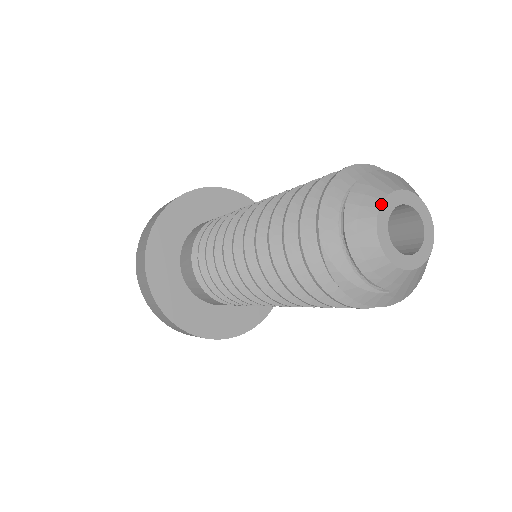
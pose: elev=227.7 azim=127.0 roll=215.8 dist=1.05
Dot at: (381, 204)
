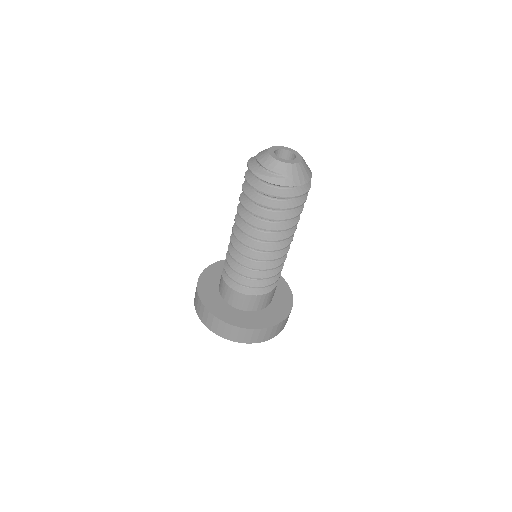
Dot at: (269, 148)
